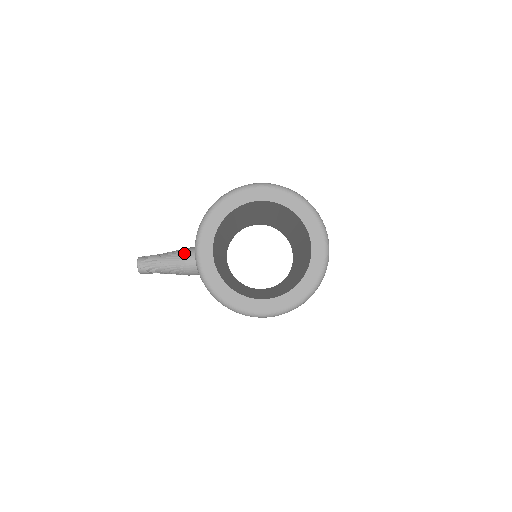
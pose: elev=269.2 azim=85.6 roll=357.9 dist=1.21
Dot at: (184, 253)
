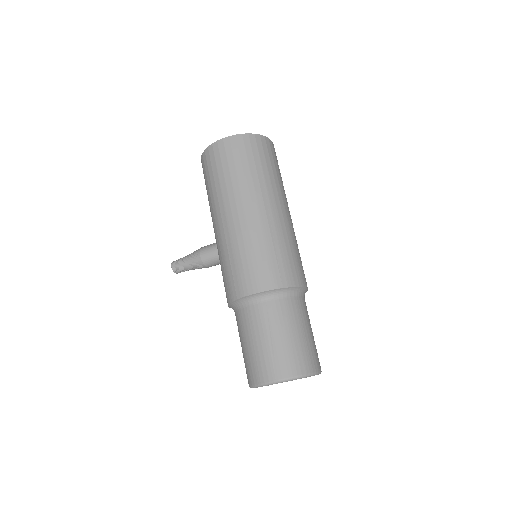
Dot at: (203, 265)
